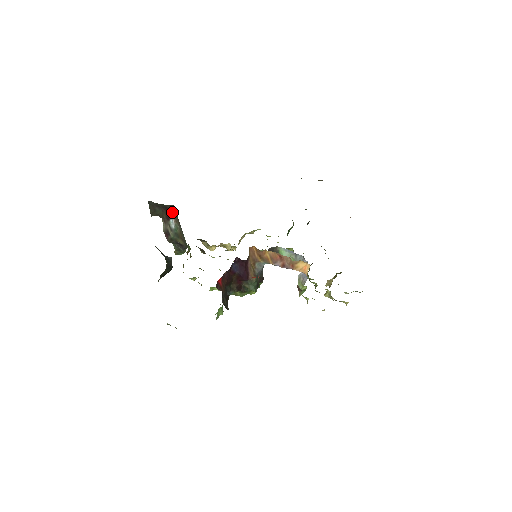
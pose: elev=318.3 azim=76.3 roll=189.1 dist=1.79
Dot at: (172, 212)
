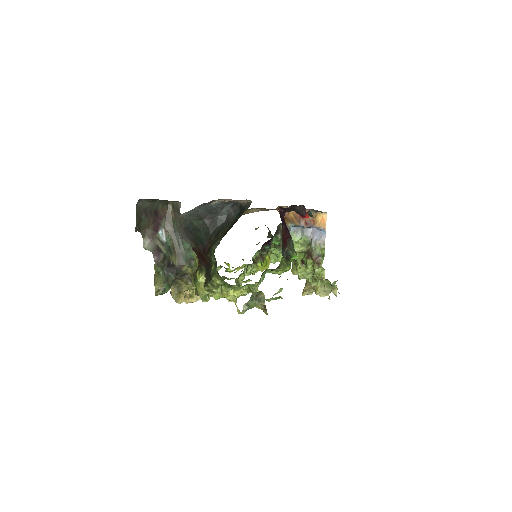
Dot at: (162, 218)
